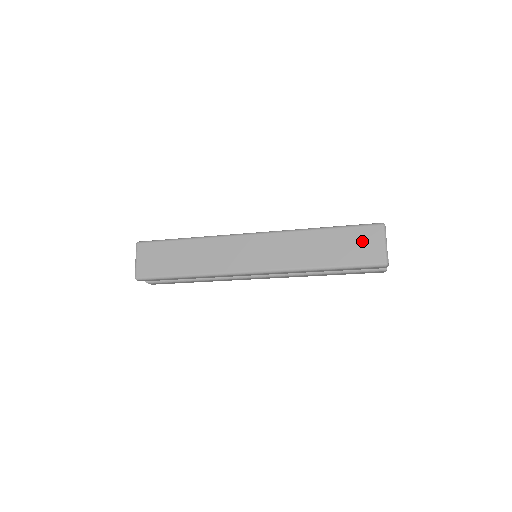
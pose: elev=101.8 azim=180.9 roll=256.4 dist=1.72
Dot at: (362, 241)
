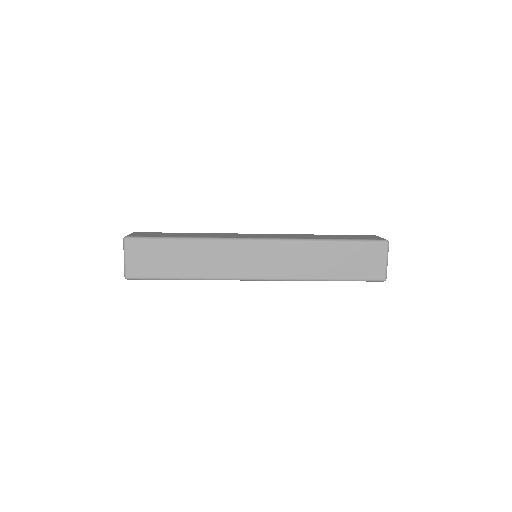
Dot at: (367, 257)
